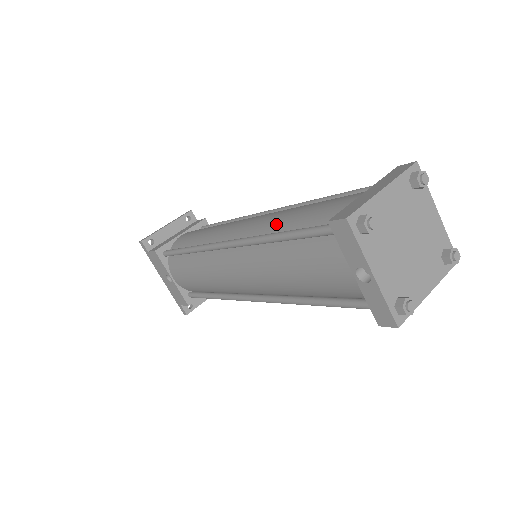
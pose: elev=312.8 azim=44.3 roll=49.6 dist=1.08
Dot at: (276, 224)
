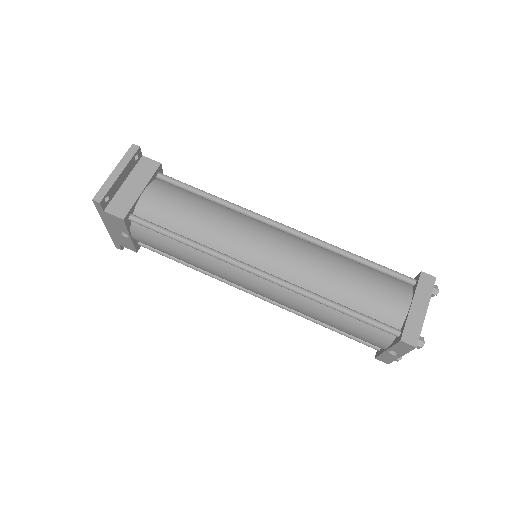
Dot at: (324, 285)
